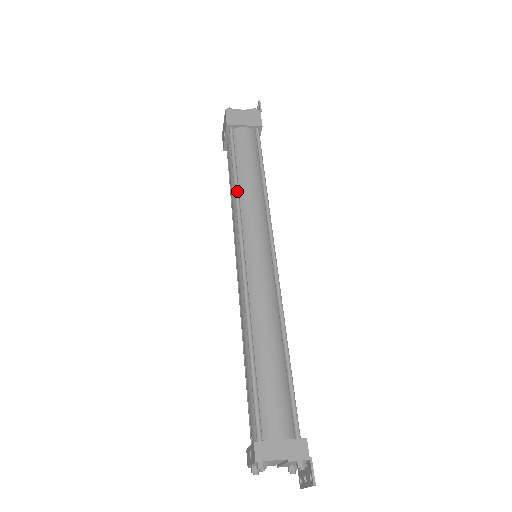
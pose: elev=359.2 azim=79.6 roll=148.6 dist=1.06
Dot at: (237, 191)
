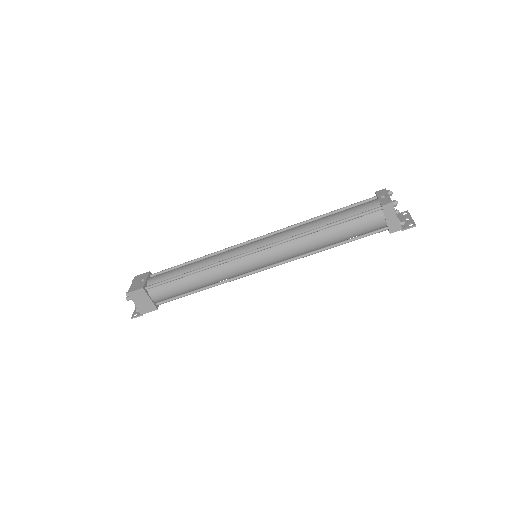
Dot at: (208, 255)
